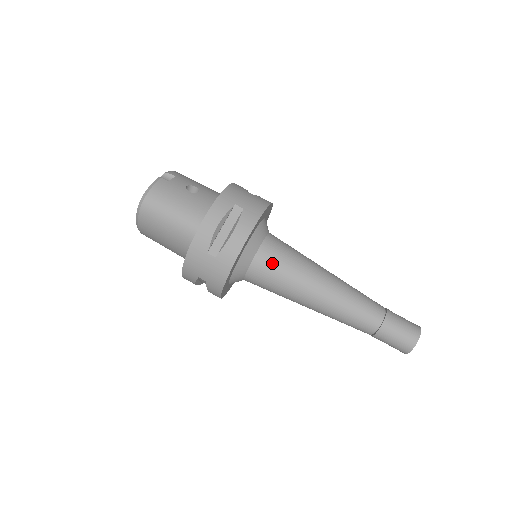
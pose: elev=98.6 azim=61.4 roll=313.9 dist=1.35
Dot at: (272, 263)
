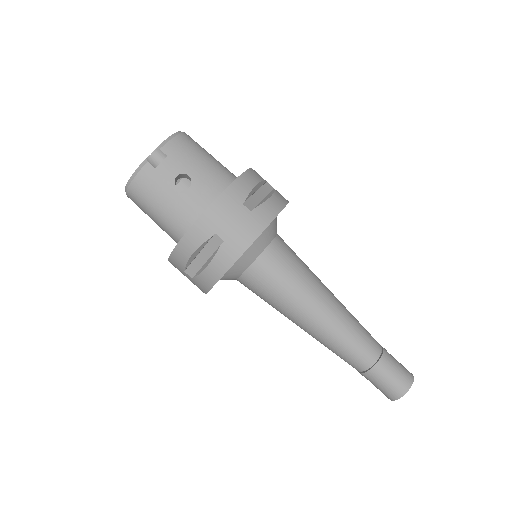
Dot at: (259, 286)
